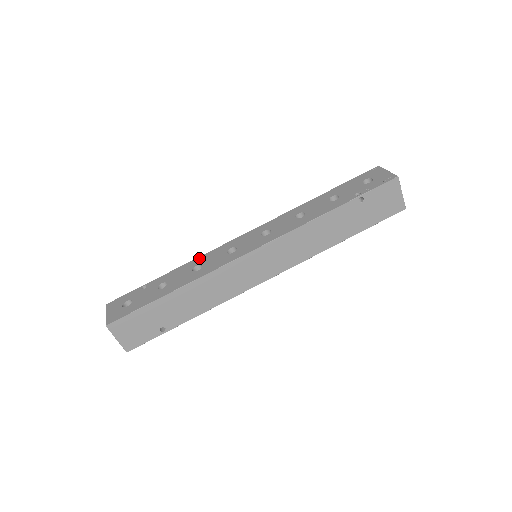
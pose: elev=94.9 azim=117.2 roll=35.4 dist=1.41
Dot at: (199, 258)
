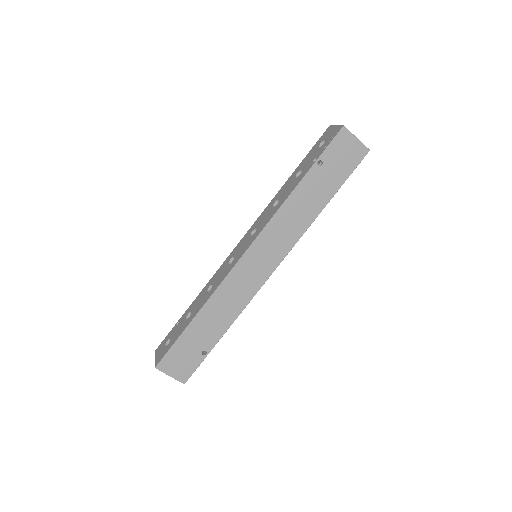
Dot at: (211, 279)
